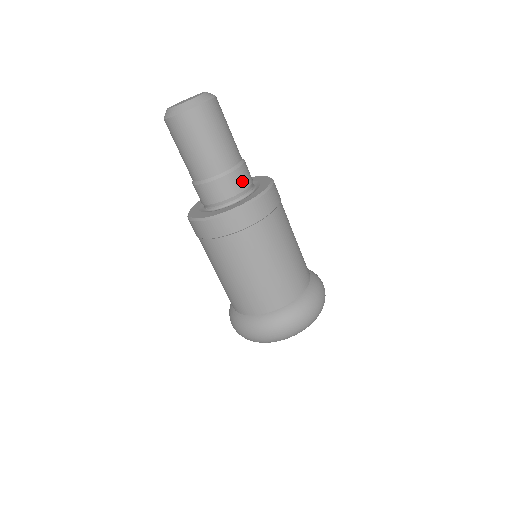
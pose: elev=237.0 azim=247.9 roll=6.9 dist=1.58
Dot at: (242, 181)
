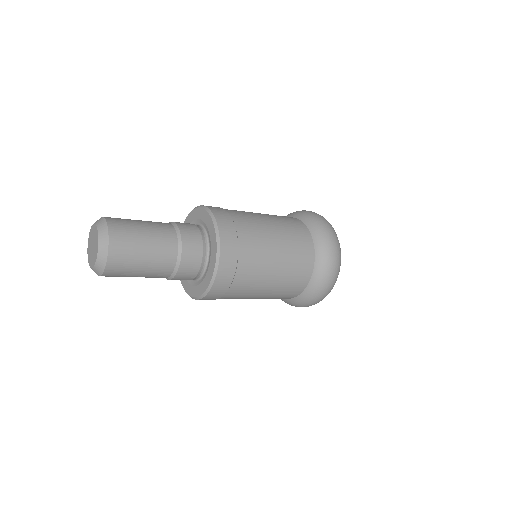
Dot at: (194, 250)
